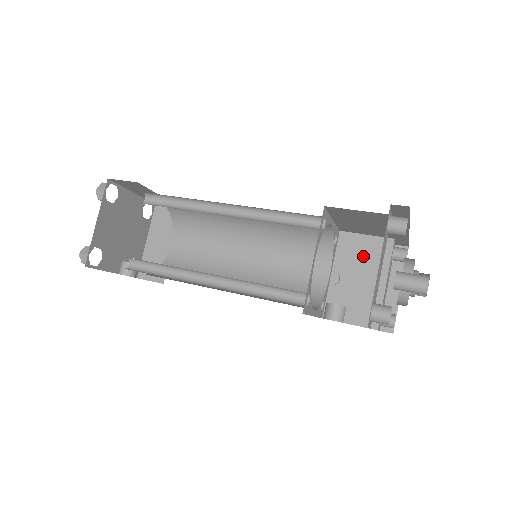
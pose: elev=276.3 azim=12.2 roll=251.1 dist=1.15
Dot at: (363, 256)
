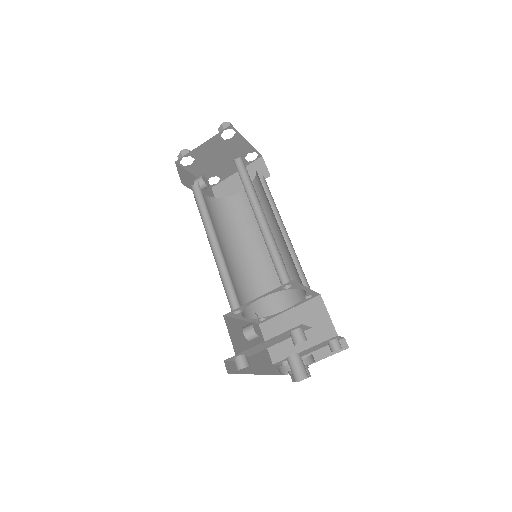
Dot at: (313, 322)
